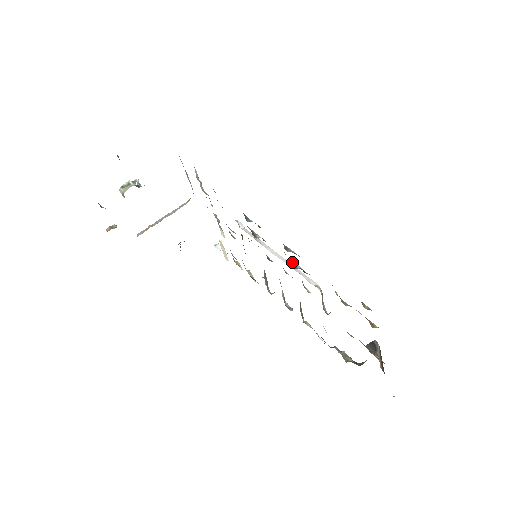
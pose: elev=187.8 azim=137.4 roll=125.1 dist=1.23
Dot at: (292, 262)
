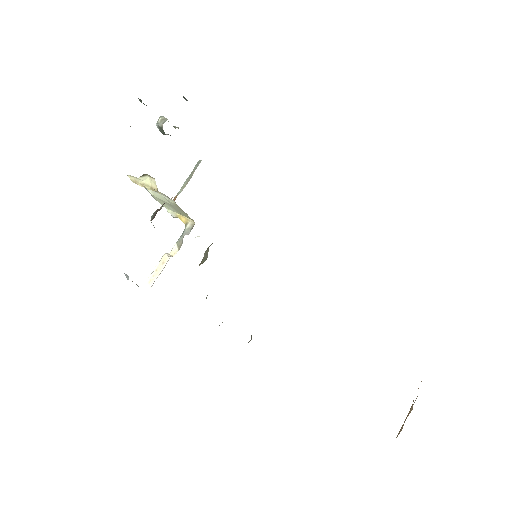
Dot at: occluded
